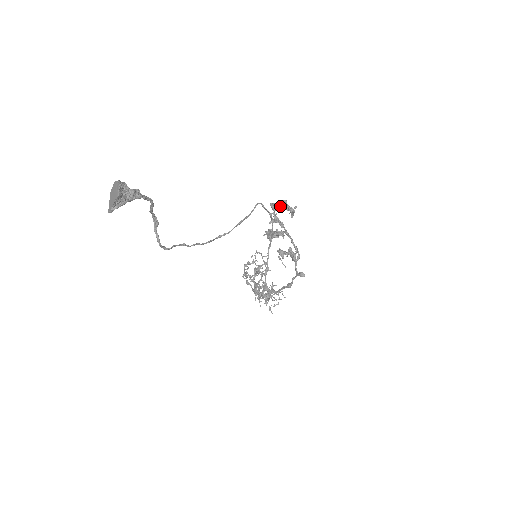
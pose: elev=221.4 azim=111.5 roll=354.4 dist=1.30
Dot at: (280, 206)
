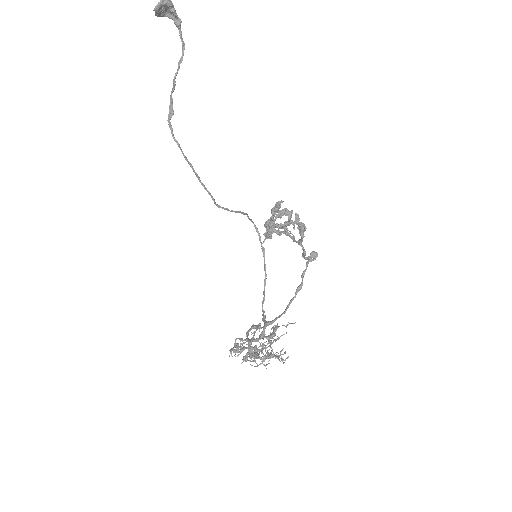
Dot at: (276, 217)
